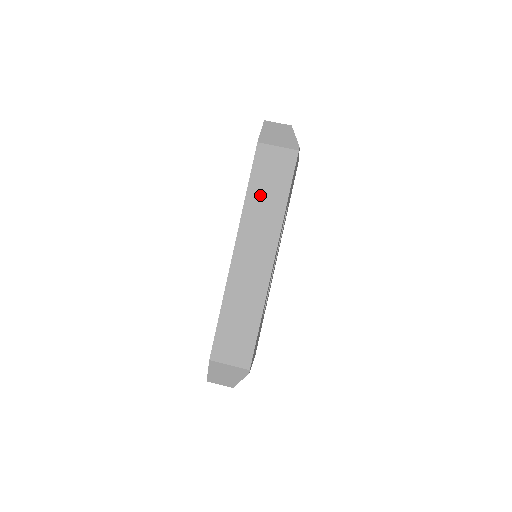
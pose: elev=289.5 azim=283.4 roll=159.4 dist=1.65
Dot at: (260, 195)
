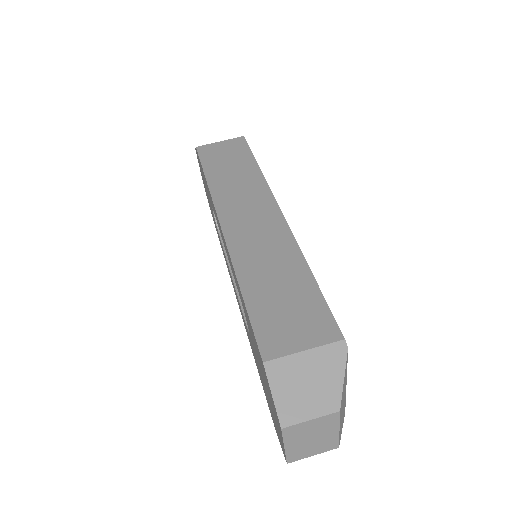
Dot at: (223, 174)
